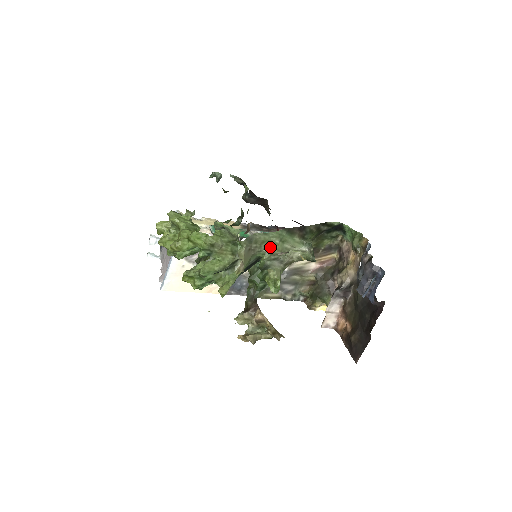
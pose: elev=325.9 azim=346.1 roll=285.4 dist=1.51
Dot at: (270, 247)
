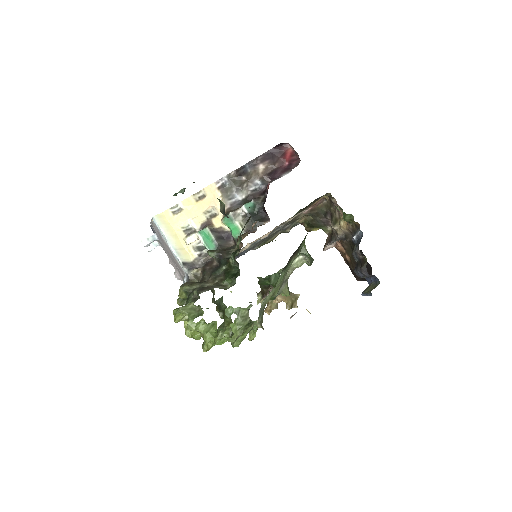
Dot at: (275, 292)
